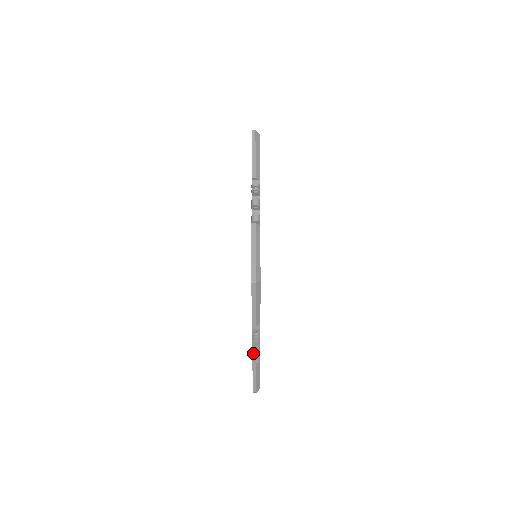
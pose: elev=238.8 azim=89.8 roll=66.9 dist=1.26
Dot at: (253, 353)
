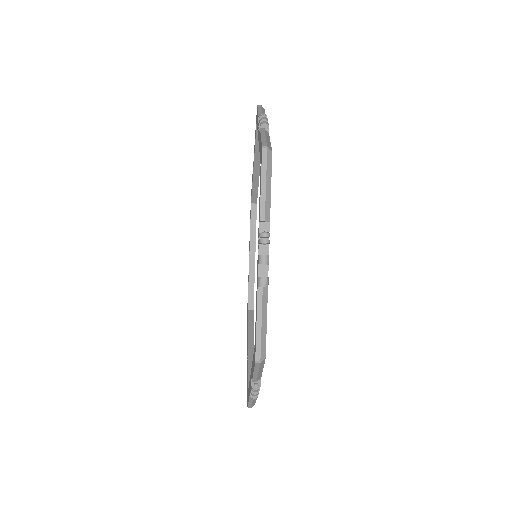
Dot at: occluded
